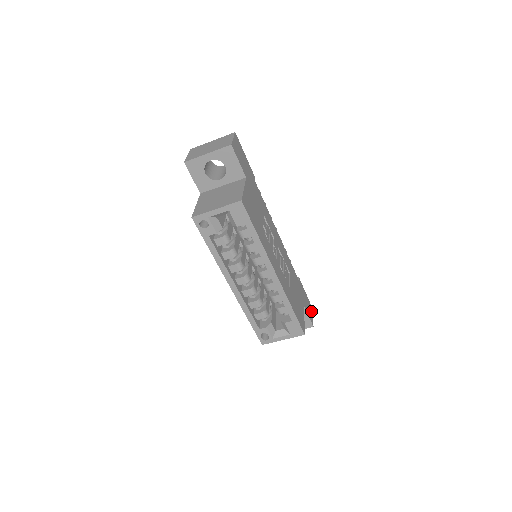
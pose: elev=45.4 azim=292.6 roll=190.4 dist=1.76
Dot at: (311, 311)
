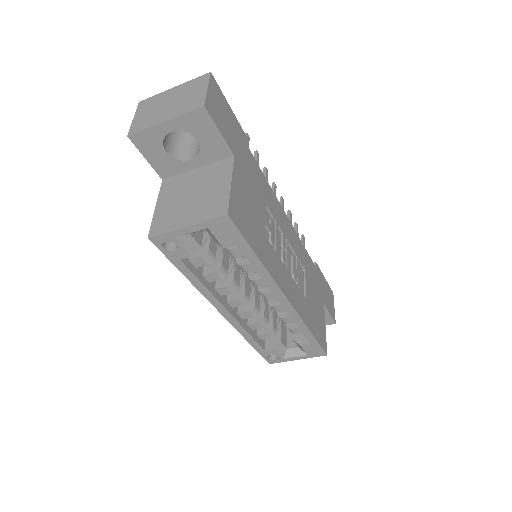
Dot at: (332, 300)
